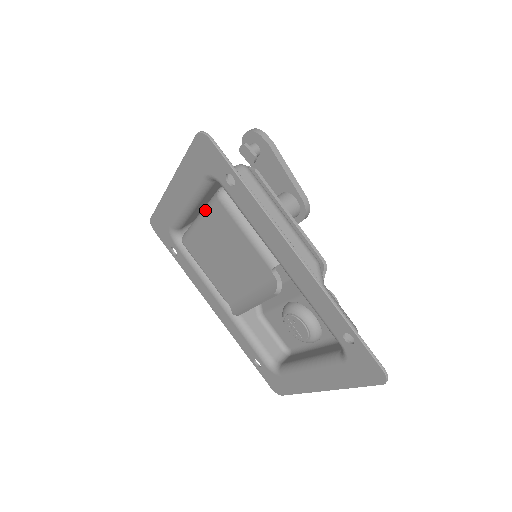
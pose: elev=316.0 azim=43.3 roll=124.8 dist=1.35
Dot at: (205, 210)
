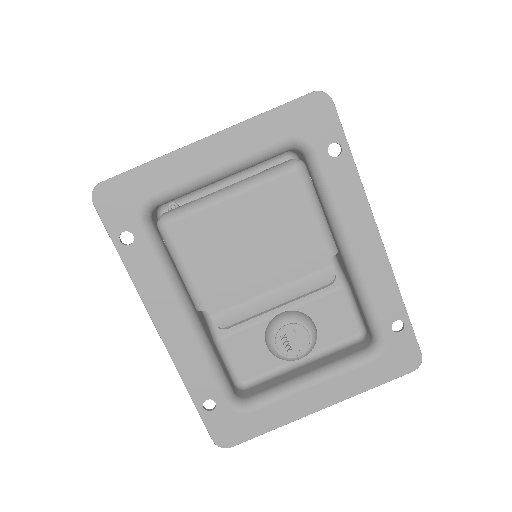
Dot at: (258, 180)
